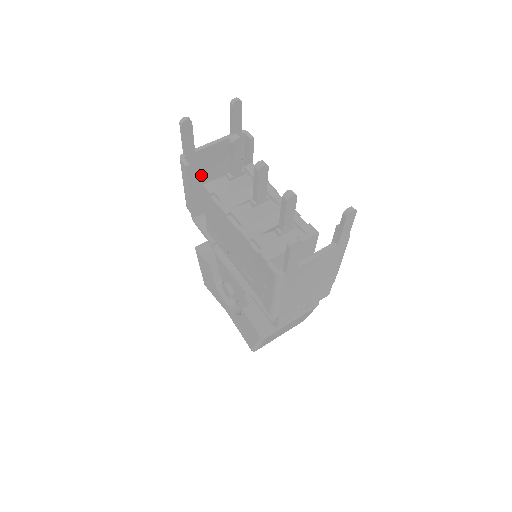
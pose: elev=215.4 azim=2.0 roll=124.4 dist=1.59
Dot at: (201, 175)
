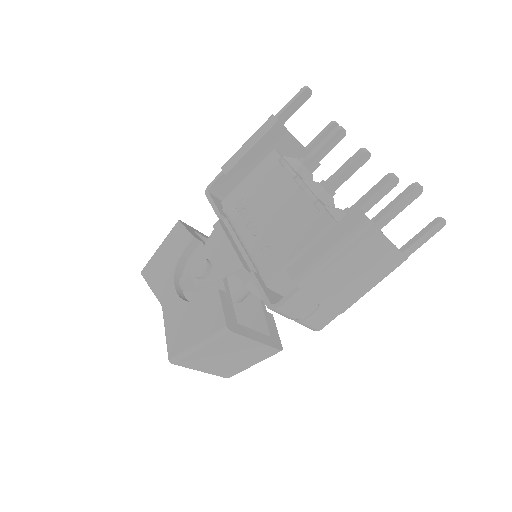
Dot at: (261, 153)
